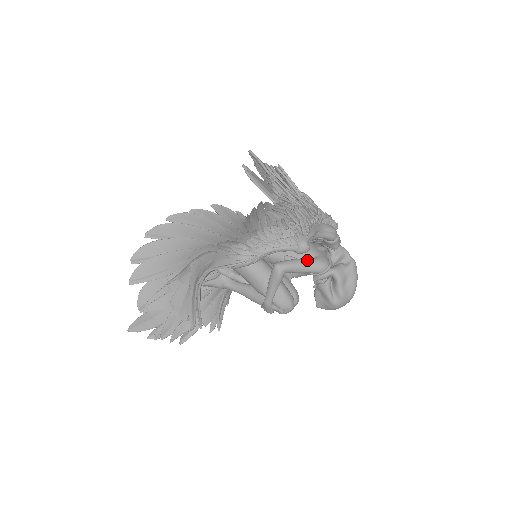
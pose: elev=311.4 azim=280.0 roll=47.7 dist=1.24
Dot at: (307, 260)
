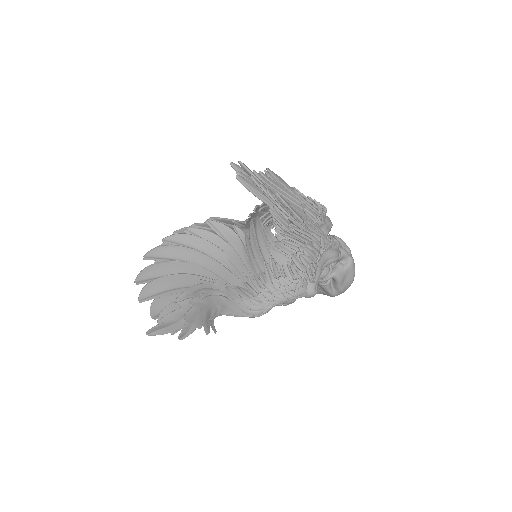
Dot at: occluded
